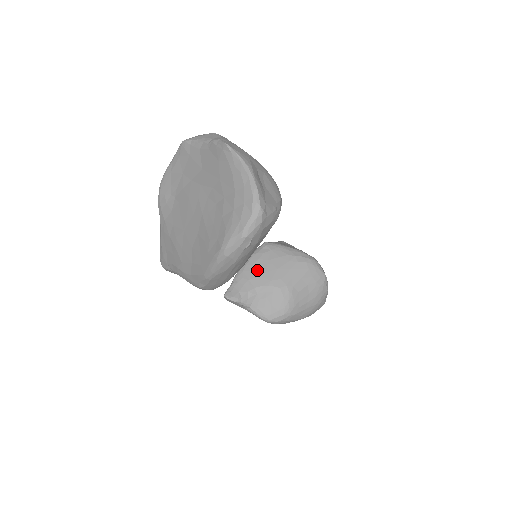
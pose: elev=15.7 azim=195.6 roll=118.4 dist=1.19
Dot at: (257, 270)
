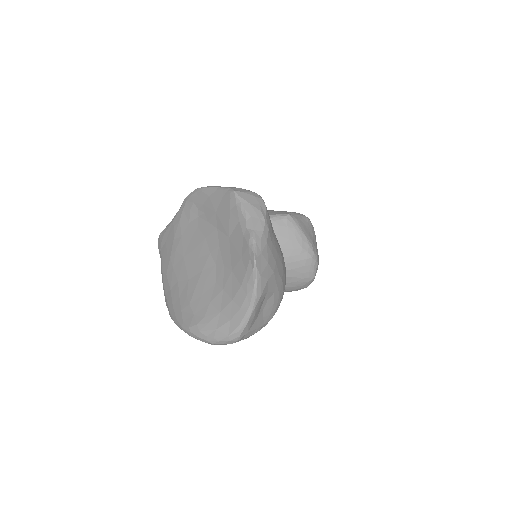
Dot at: occluded
